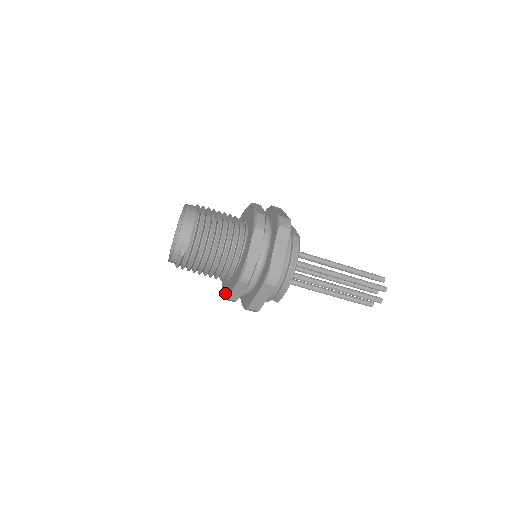
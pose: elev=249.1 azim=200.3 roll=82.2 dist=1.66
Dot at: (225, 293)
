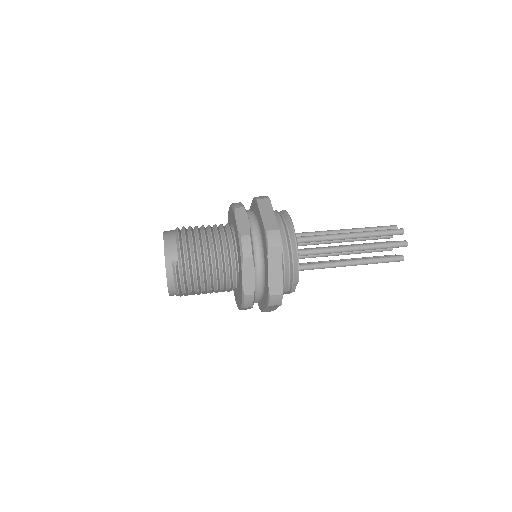
Dot at: (240, 298)
